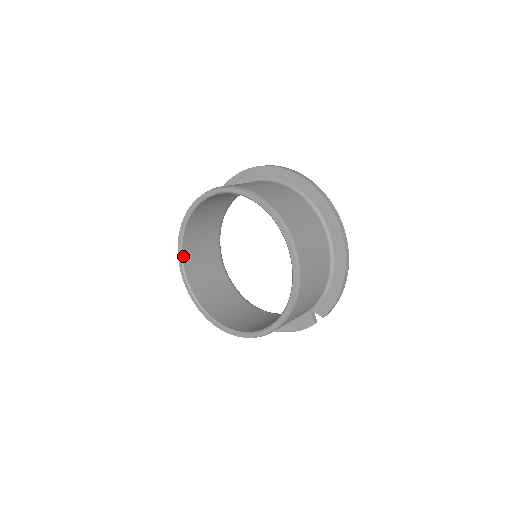
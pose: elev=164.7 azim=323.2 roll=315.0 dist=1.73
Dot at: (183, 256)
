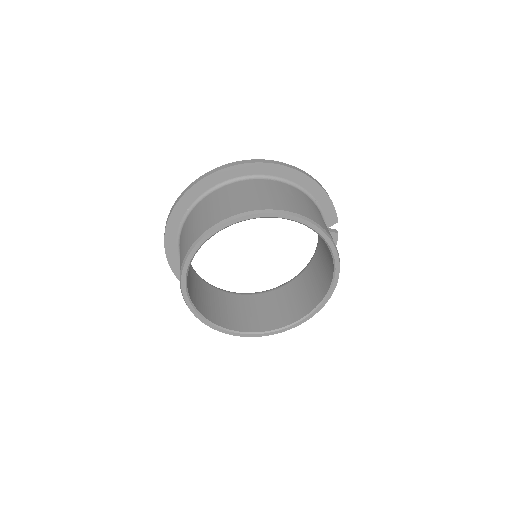
Dot at: (222, 327)
